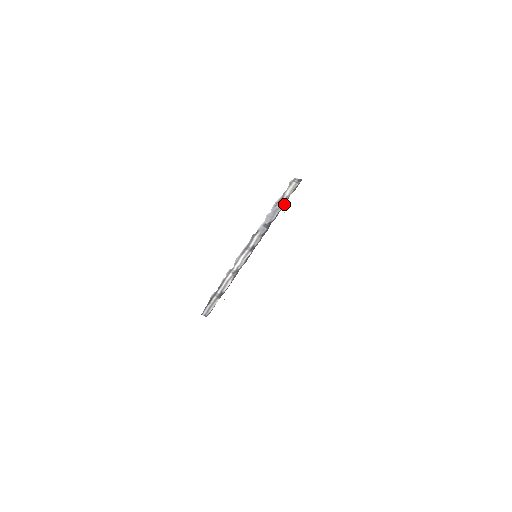
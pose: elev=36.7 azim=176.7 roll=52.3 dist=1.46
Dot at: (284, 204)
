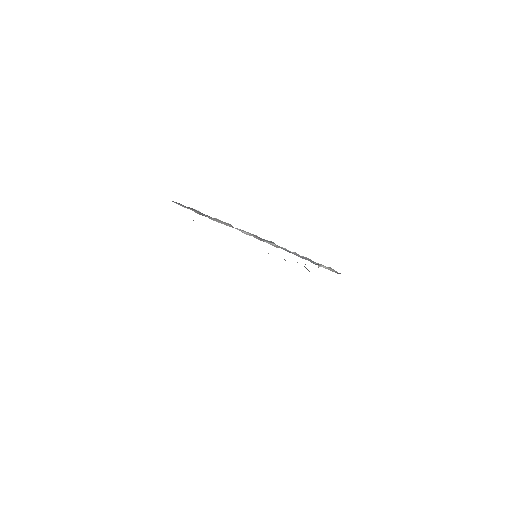
Dot at: (317, 264)
